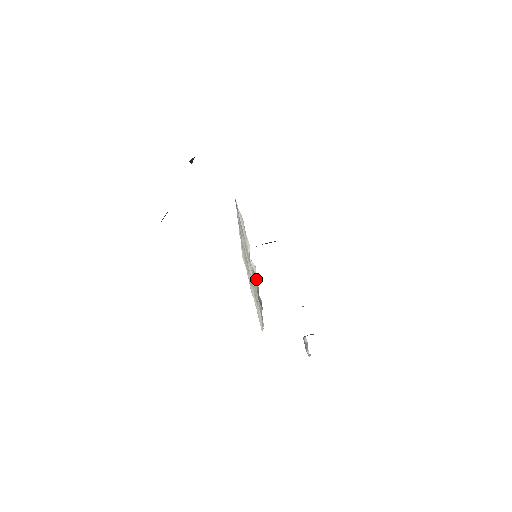
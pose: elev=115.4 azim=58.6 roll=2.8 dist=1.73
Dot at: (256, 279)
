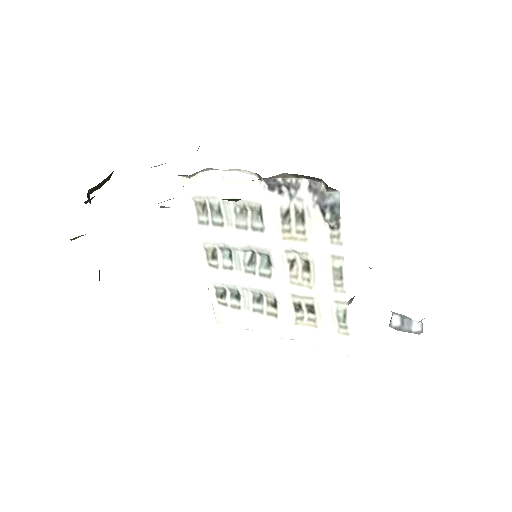
Dot at: (299, 200)
